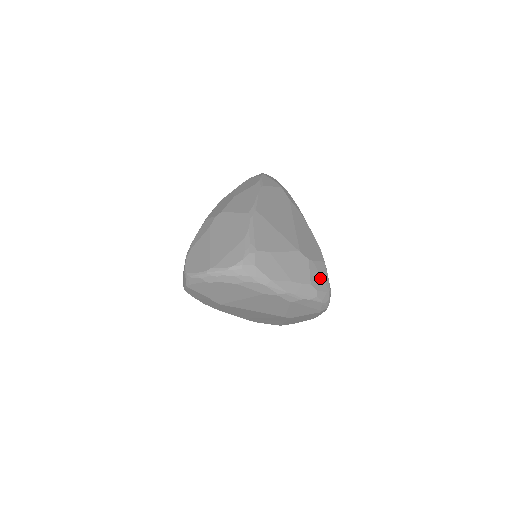
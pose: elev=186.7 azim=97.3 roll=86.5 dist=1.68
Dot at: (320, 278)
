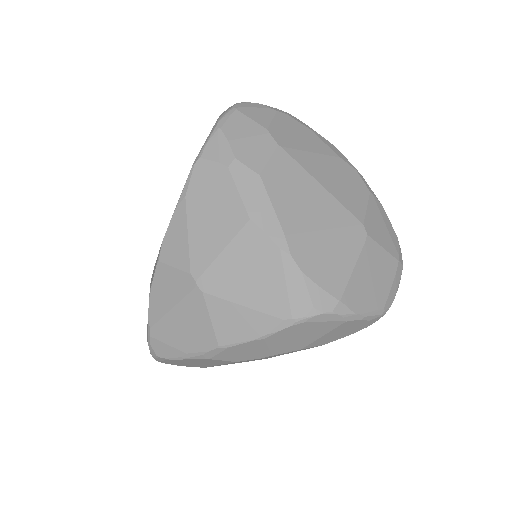
Dot at: occluded
